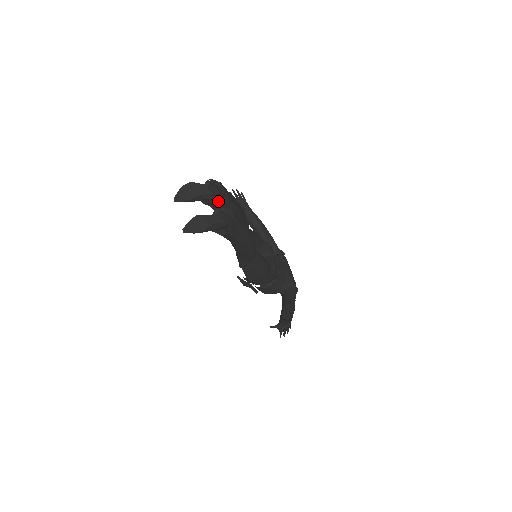
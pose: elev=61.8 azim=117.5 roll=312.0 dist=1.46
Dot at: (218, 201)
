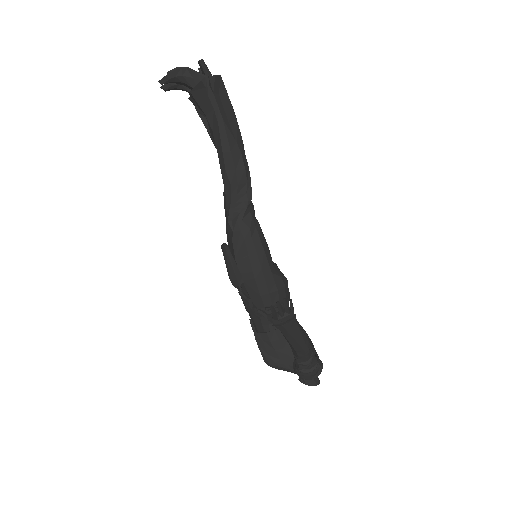
Dot at: occluded
